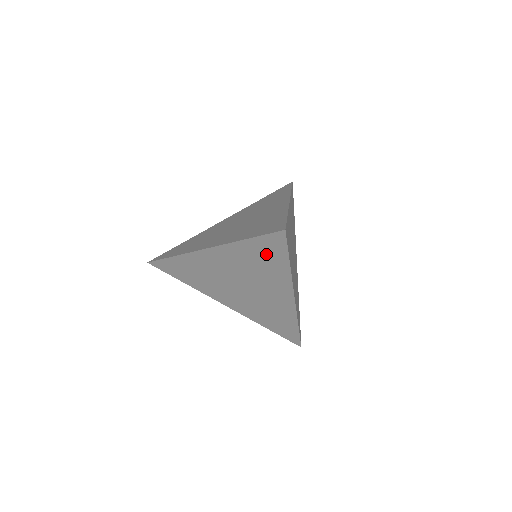
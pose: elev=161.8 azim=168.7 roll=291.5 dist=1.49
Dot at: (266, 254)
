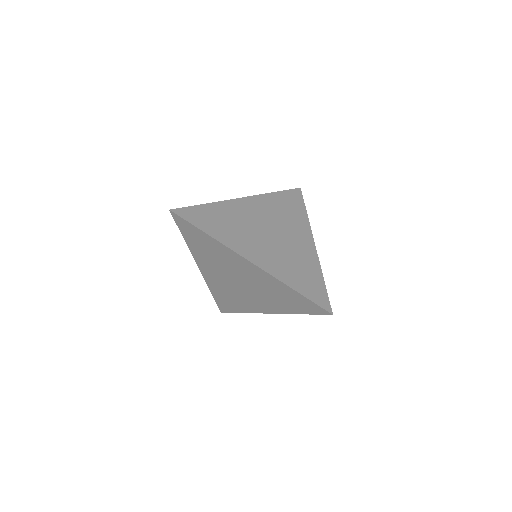
Dot at: (197, 239)
